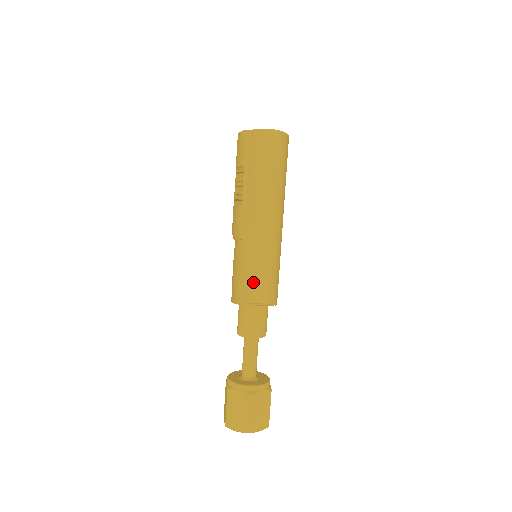
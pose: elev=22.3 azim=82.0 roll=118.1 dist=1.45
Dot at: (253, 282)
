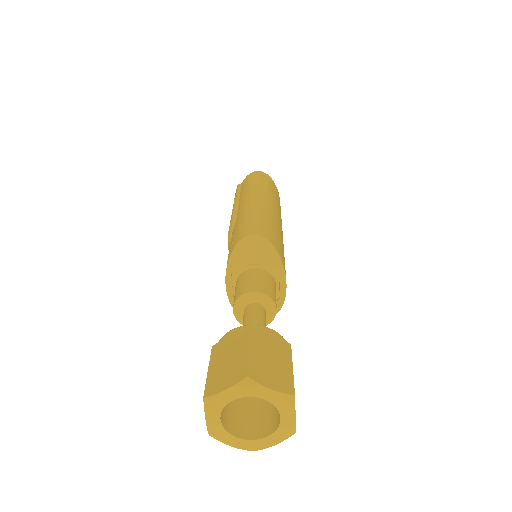
Dot at: (245, 226)
